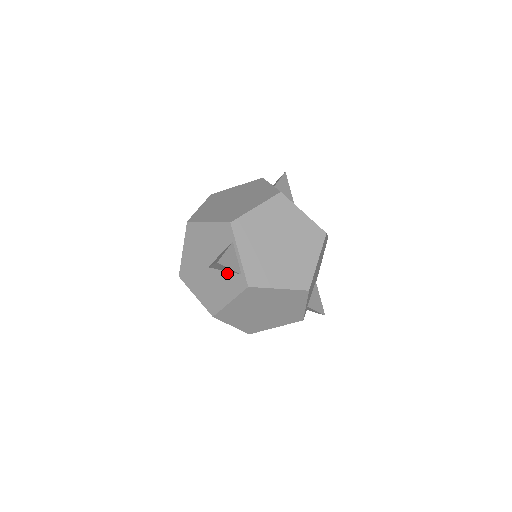
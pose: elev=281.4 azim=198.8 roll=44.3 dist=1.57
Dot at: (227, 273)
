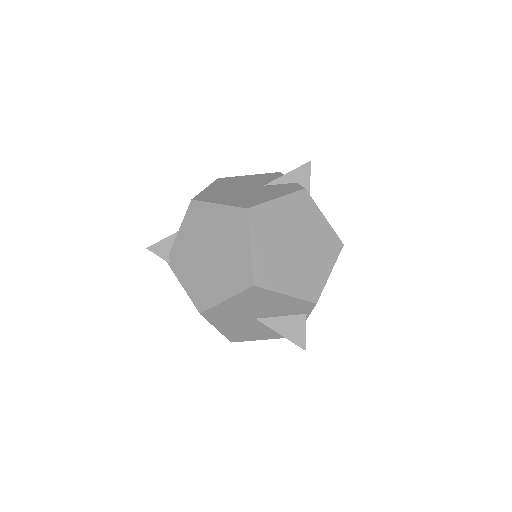
Dot at: occluded
